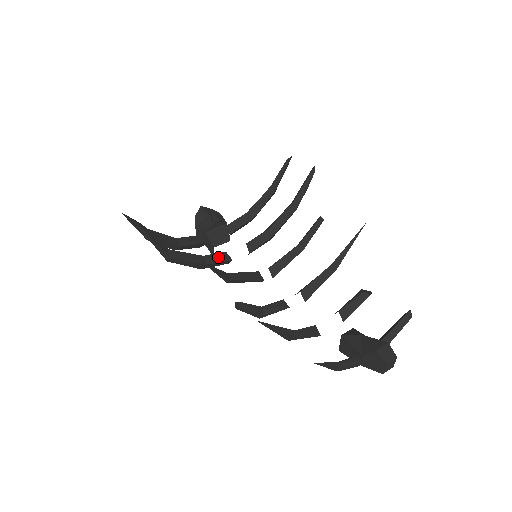
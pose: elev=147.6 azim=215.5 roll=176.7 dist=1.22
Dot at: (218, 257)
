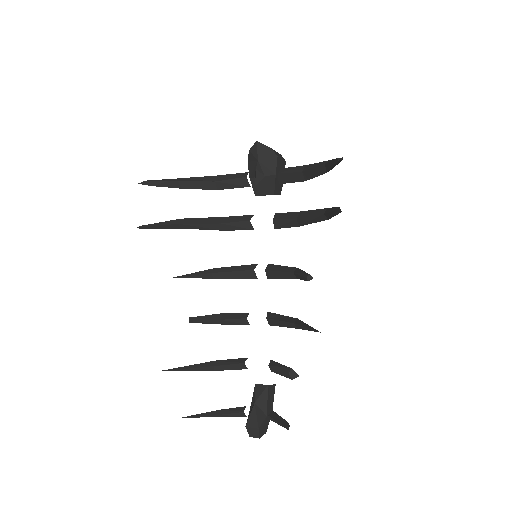
Dot at: (238, 226)
